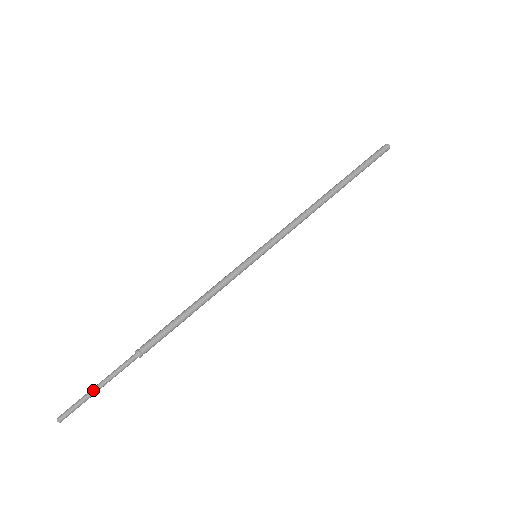
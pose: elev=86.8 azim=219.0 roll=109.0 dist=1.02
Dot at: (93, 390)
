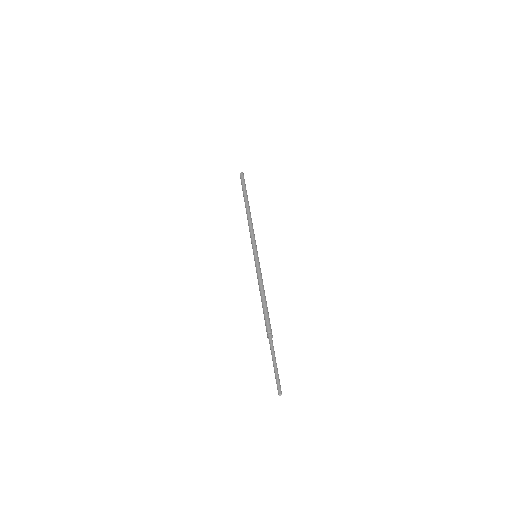
Dot at: (275, 368)
